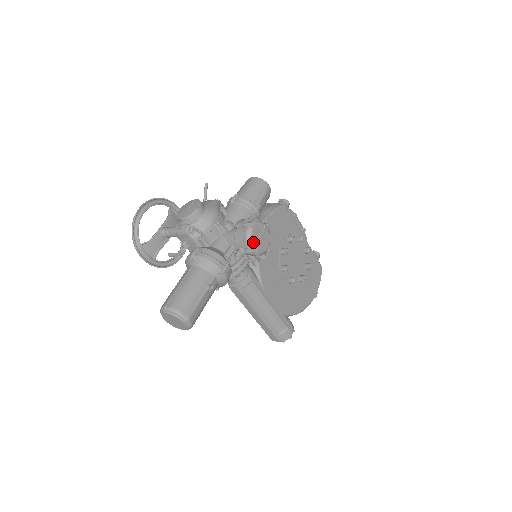
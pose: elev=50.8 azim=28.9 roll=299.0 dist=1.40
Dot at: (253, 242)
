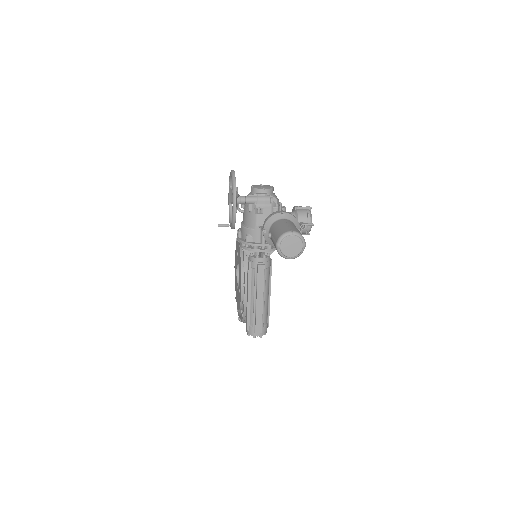
Dot at: occluded
